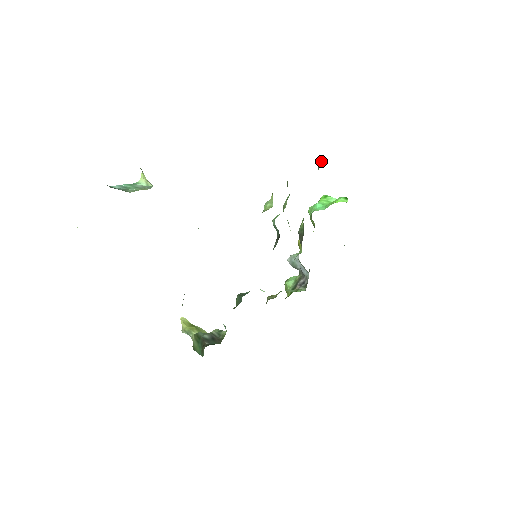
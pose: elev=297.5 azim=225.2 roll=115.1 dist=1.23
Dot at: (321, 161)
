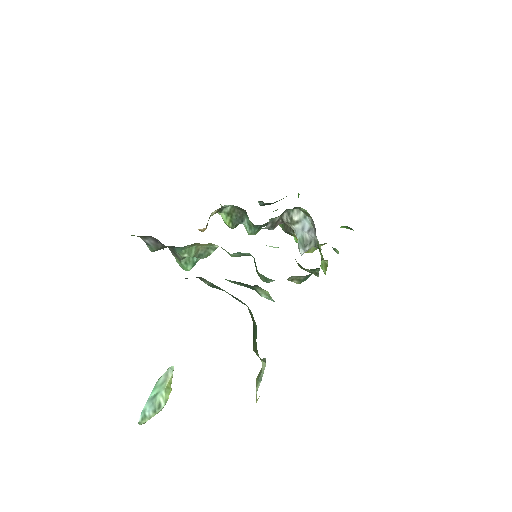
Dot at: occluded
